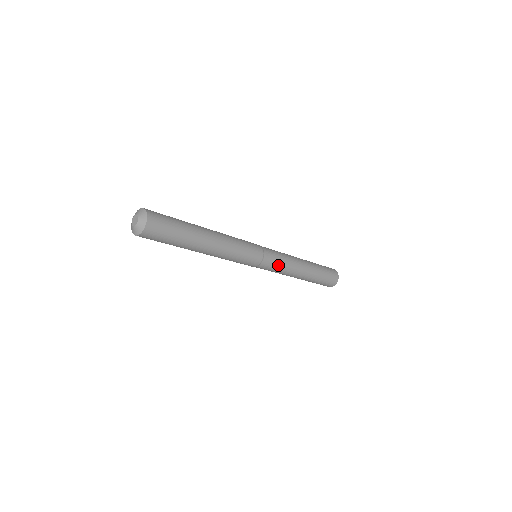
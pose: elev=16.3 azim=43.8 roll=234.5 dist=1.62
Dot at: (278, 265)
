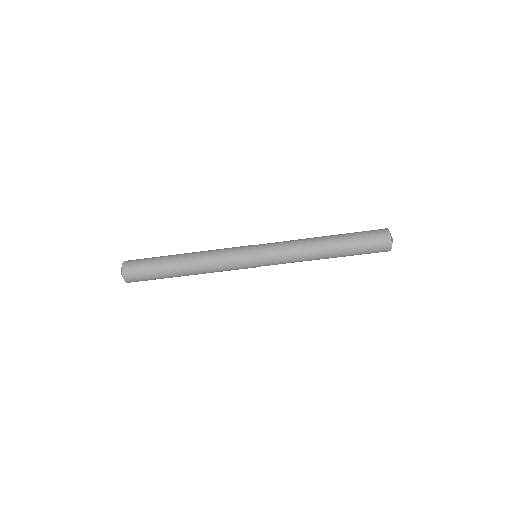
Dot at: (278, 244)
